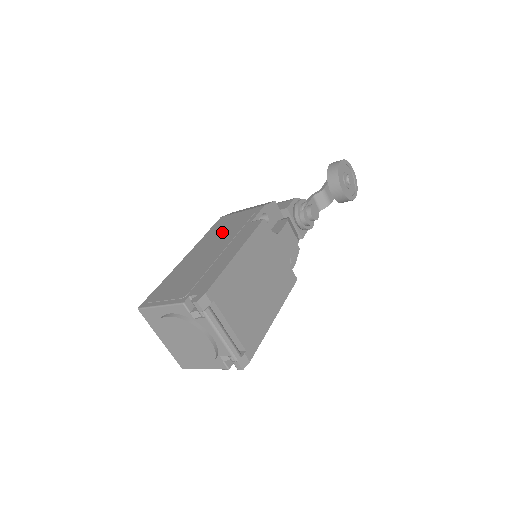
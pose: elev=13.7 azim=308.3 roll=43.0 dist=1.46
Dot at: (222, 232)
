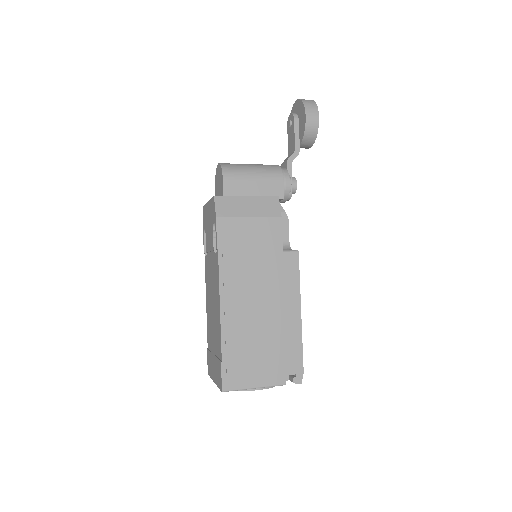
Dot at: (250, 264)
